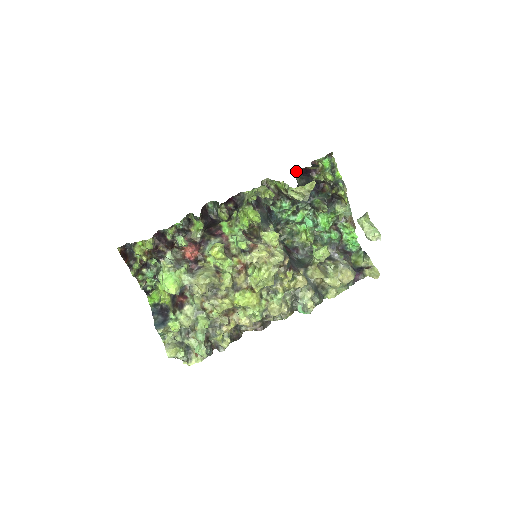
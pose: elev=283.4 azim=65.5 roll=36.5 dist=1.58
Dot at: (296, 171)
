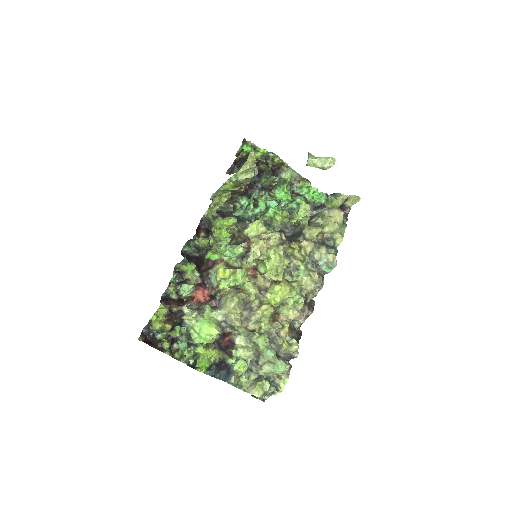
Dot at: (230, 170)
